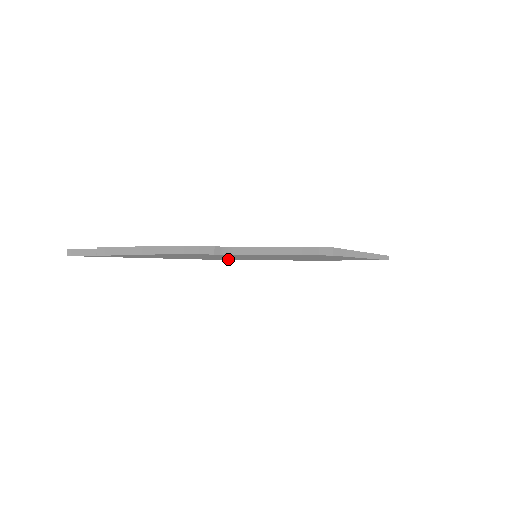
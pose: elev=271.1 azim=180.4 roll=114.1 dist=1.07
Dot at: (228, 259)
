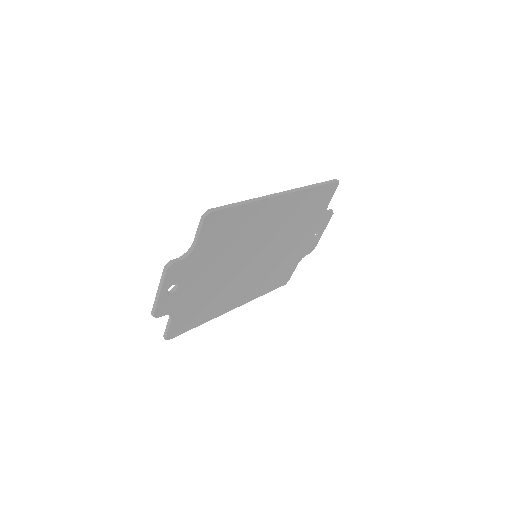
Dot at: (273, 277)
